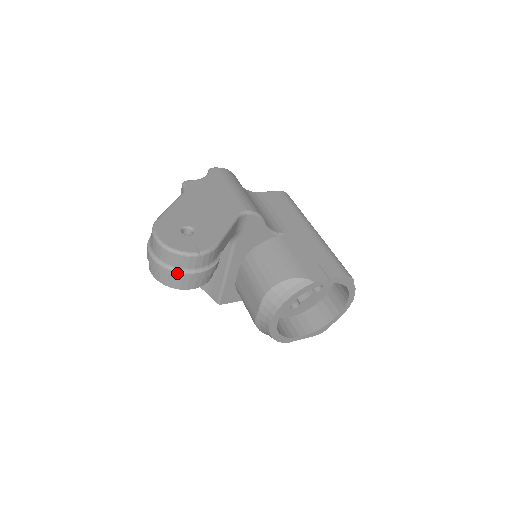
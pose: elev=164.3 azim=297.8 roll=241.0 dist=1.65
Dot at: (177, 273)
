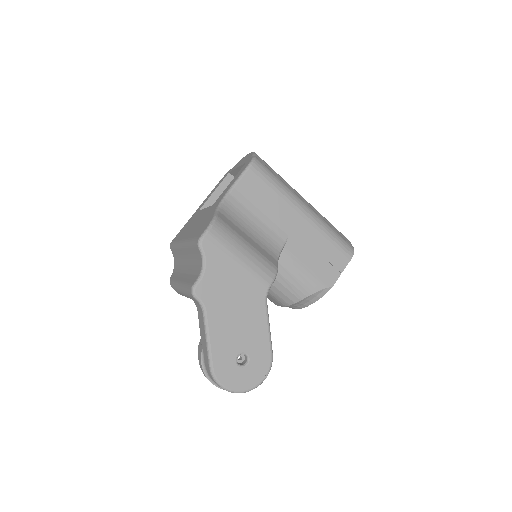
Dot at: occluded
